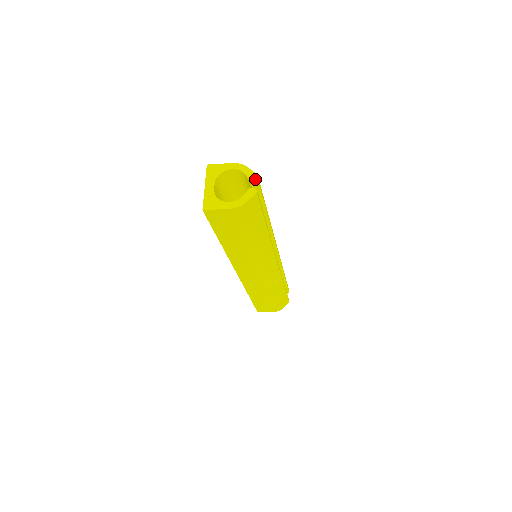
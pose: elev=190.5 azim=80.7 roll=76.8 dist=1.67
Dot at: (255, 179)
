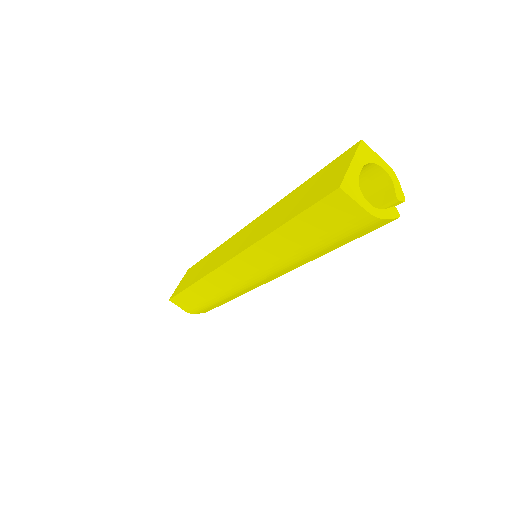
Dot at: (401, 201)
